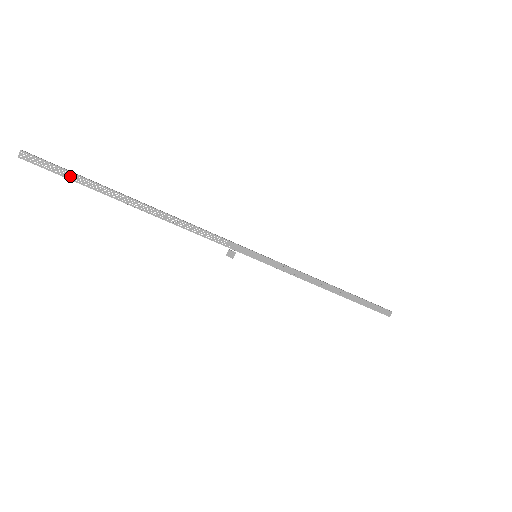
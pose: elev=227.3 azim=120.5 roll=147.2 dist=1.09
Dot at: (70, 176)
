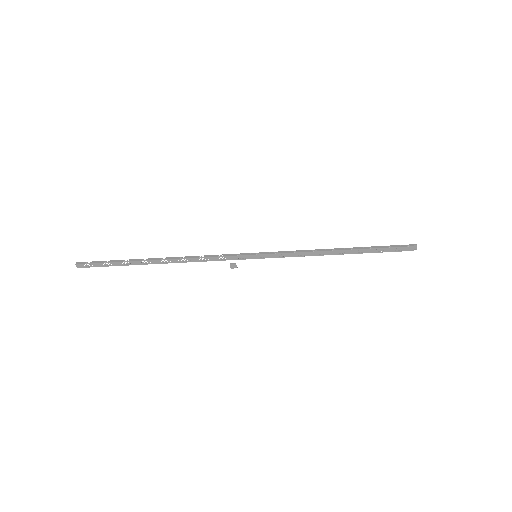
Dot at: (108, 265)
